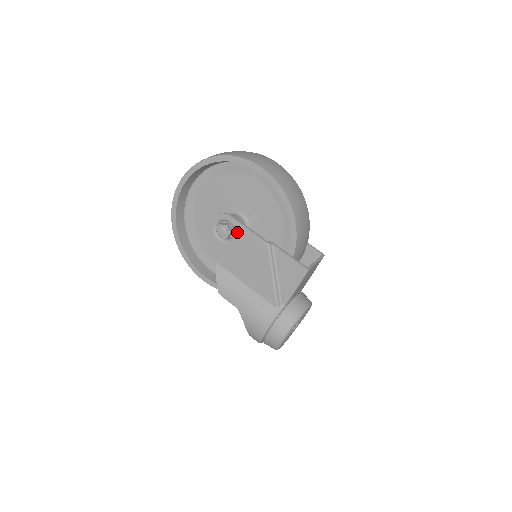
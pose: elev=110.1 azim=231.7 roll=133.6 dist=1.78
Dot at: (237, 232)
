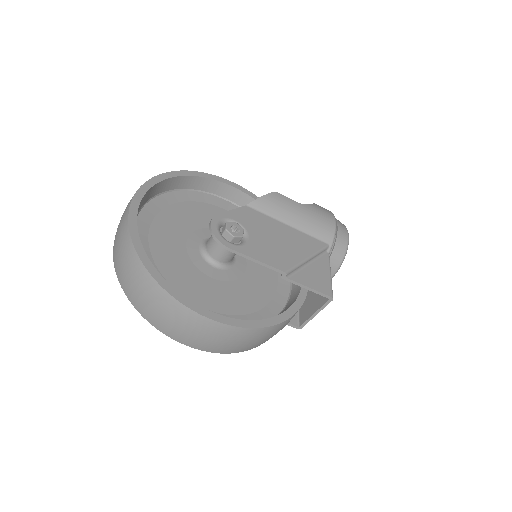
Dot at: occluded
